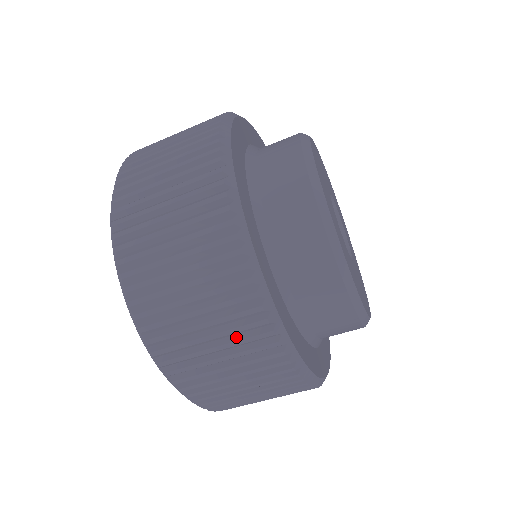
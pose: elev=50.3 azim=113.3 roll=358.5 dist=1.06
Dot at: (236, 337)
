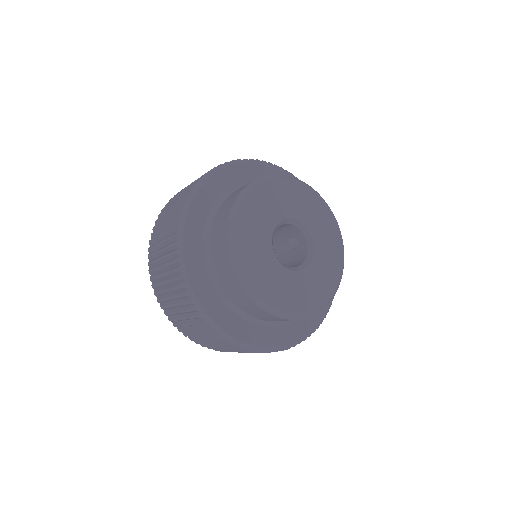
Dot at: occluded
